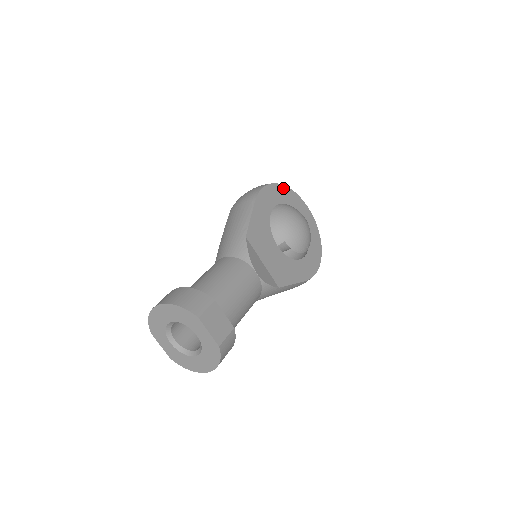
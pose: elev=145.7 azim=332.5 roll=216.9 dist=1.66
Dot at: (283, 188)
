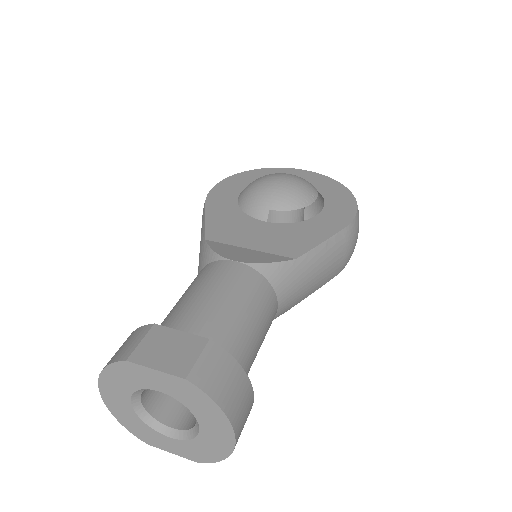
Dot at: (245, 174)
